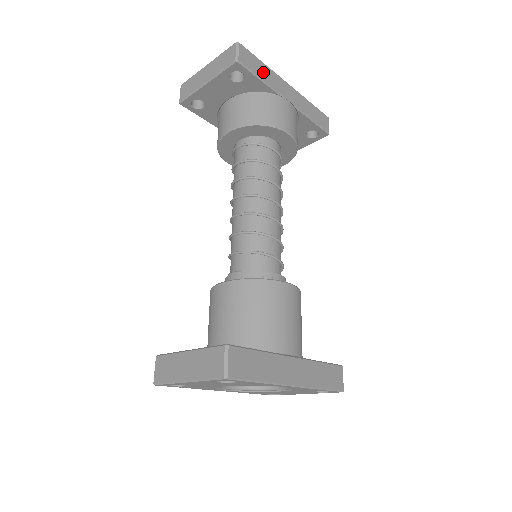
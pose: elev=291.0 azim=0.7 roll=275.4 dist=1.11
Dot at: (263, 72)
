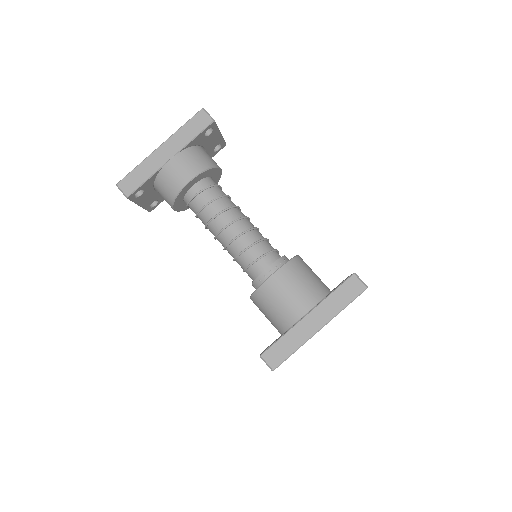
Dot at: (142, 173)
